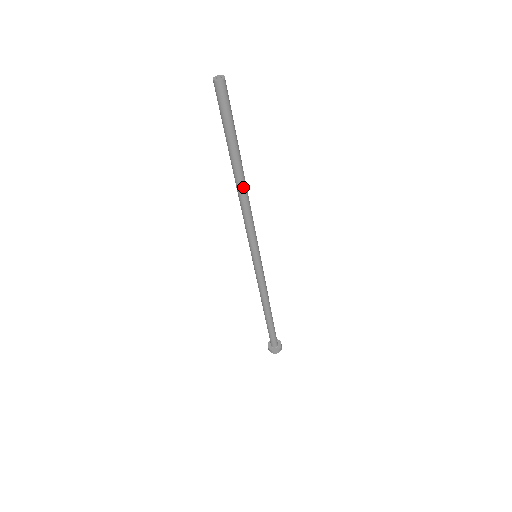
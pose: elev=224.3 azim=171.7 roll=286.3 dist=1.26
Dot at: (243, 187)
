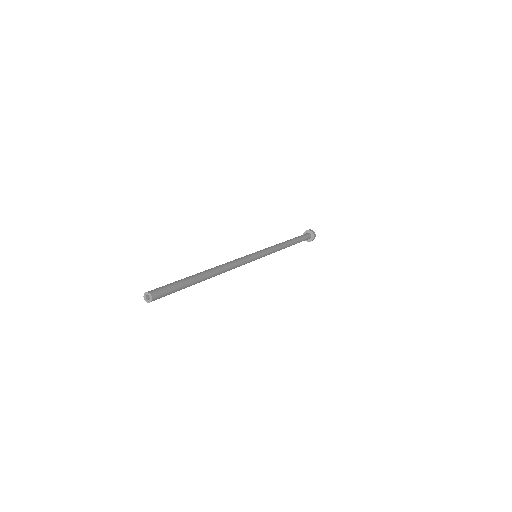
Dot at: occluded
